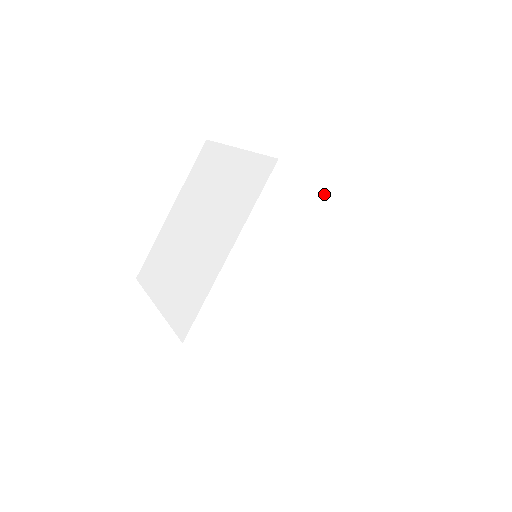
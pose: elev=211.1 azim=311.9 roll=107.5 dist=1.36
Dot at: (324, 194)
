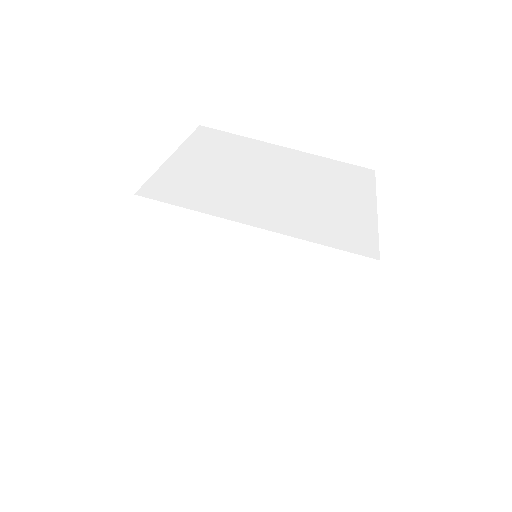
Dot at: (347, 321)
